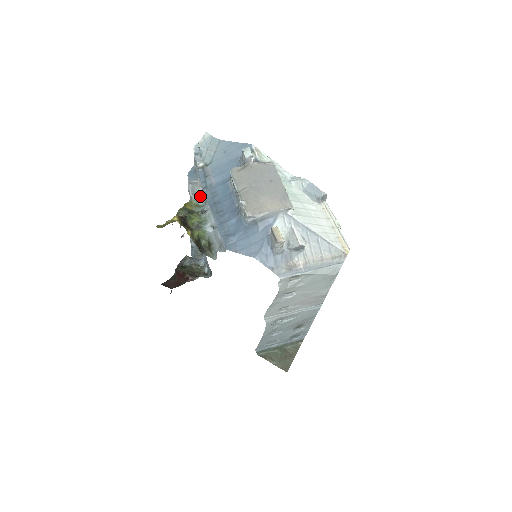
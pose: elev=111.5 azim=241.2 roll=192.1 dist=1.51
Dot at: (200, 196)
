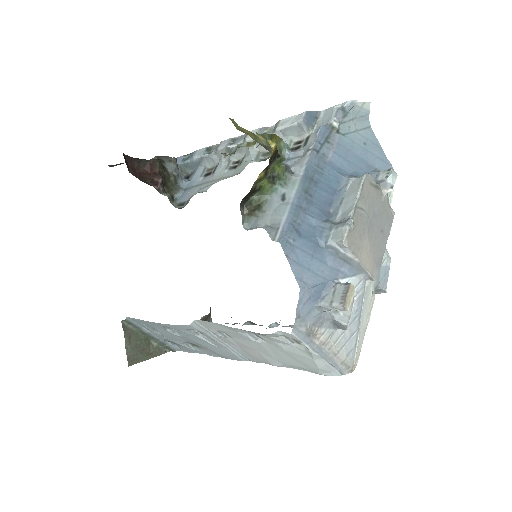
Dot at: (287, 143)
